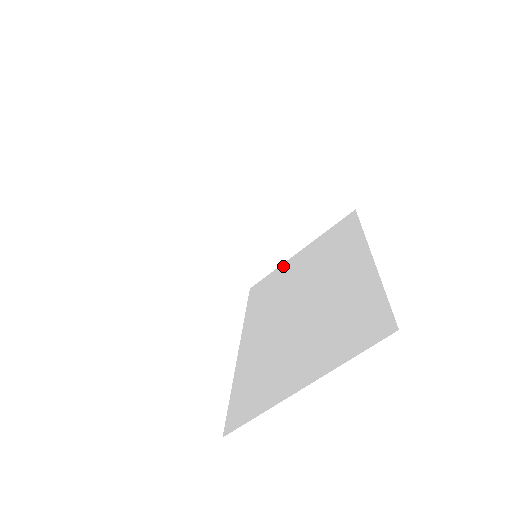
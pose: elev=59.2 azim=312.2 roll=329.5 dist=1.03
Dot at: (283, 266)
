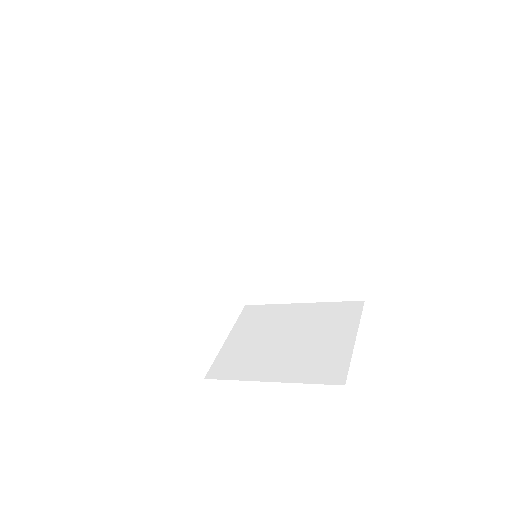
Dot at: (222, 140)
